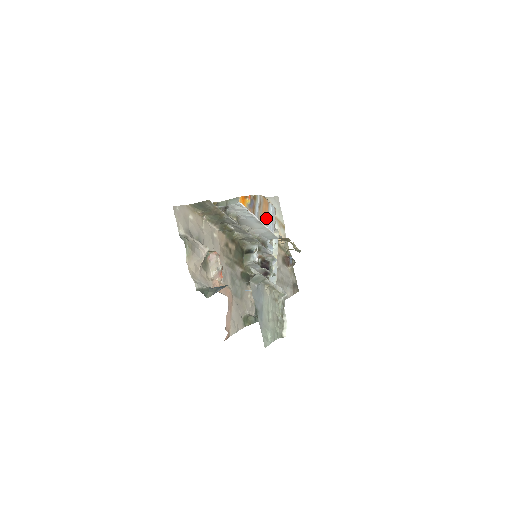
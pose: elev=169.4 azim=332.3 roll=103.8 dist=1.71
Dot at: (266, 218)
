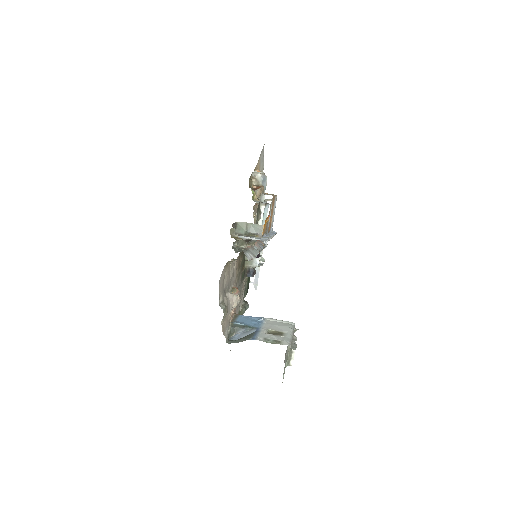
Dot at: (271, 217)
